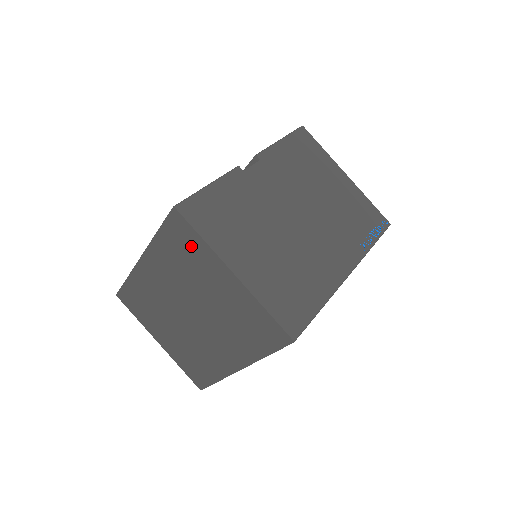
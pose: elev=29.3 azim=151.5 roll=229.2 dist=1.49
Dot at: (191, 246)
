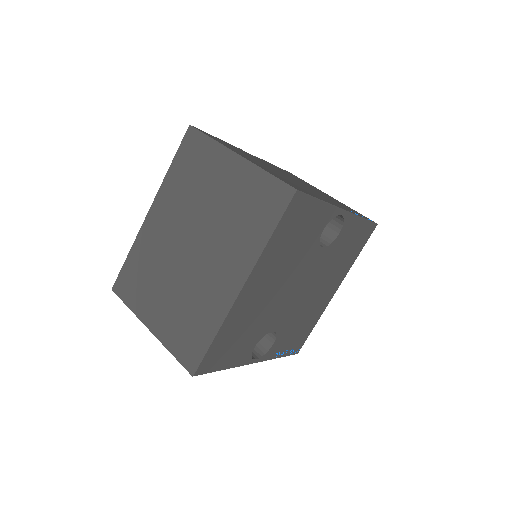
Dot at: (201, 155)
